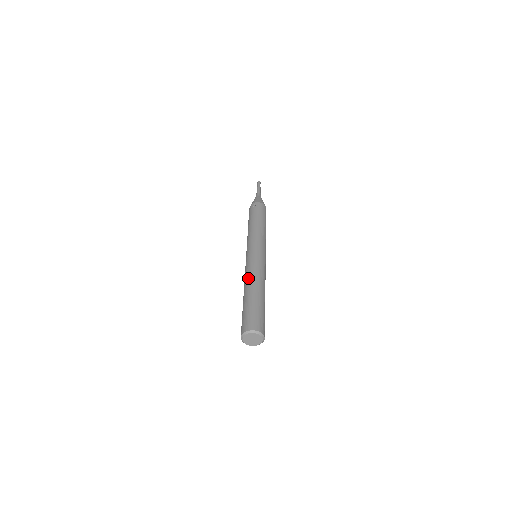
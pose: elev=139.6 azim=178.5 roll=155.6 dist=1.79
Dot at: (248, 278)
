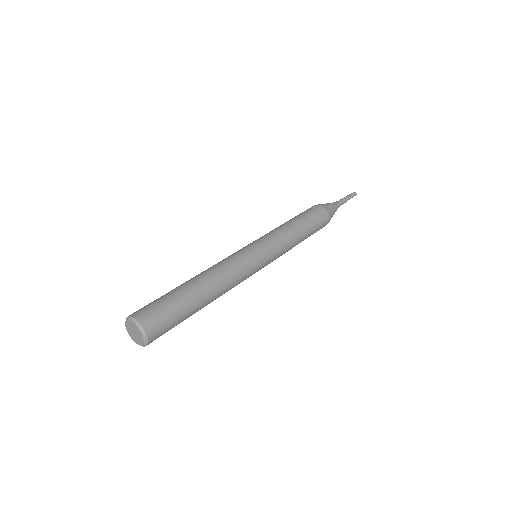
Dot at: (208, 268)
